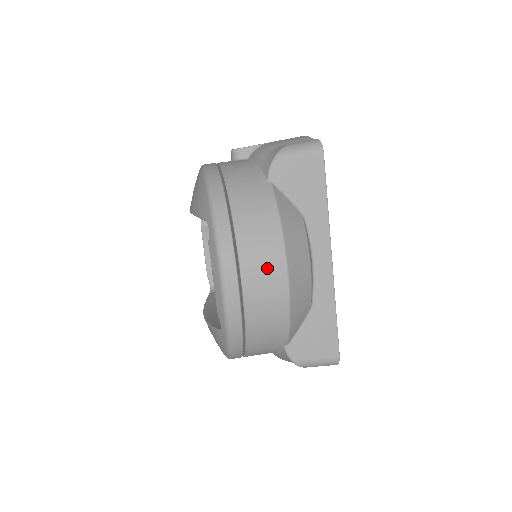
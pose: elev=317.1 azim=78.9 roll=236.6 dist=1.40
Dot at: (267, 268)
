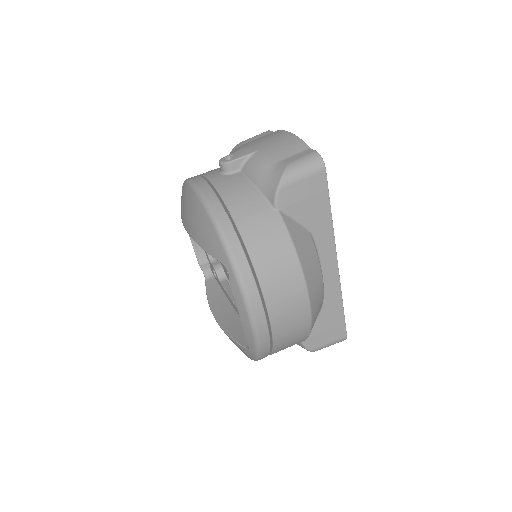
Dot at: (291, 300)
